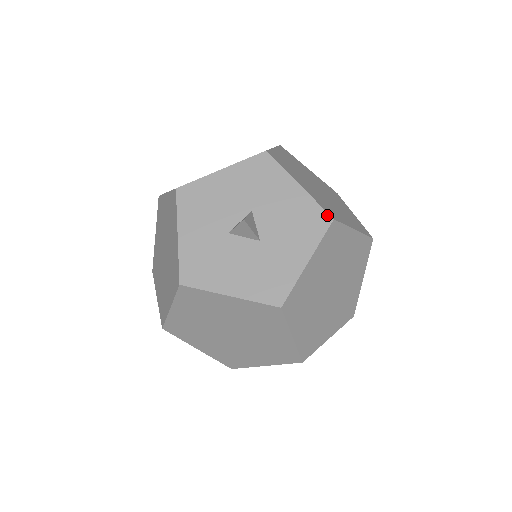
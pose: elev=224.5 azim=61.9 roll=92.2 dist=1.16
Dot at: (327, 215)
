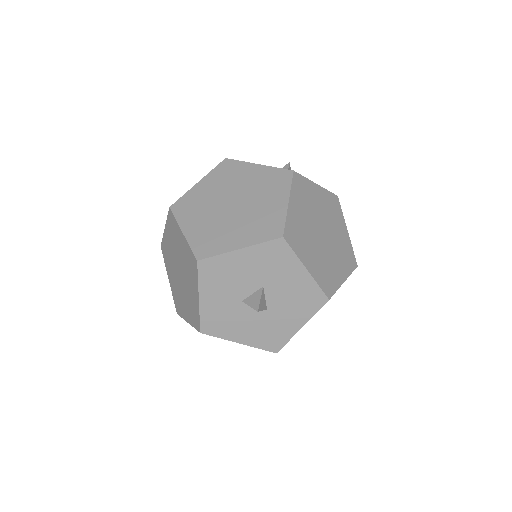
Dot at: (325, 296)
